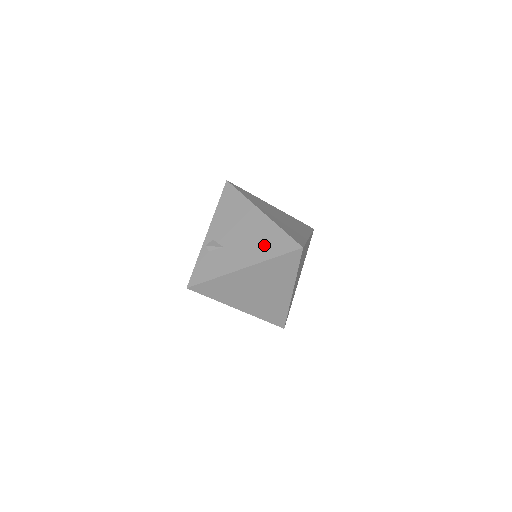
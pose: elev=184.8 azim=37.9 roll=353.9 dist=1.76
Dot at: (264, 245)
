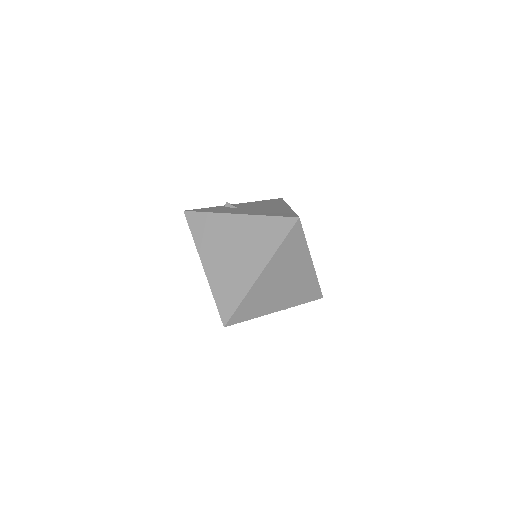
Dot at: (270, 212)
